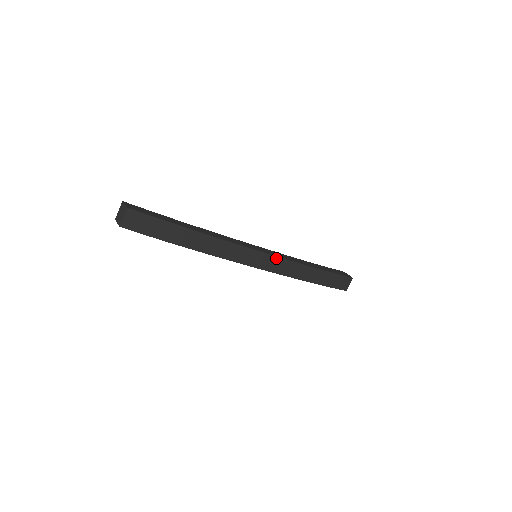
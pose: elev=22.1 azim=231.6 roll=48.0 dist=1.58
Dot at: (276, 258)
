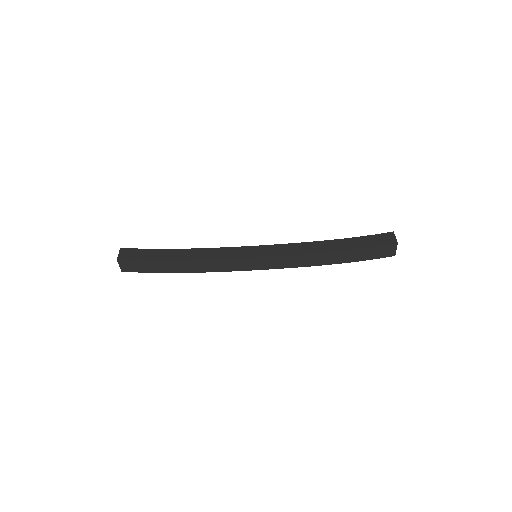
Dot at: (271, 258)
